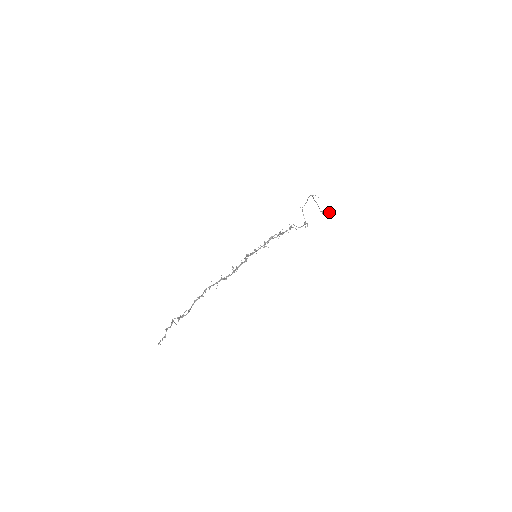
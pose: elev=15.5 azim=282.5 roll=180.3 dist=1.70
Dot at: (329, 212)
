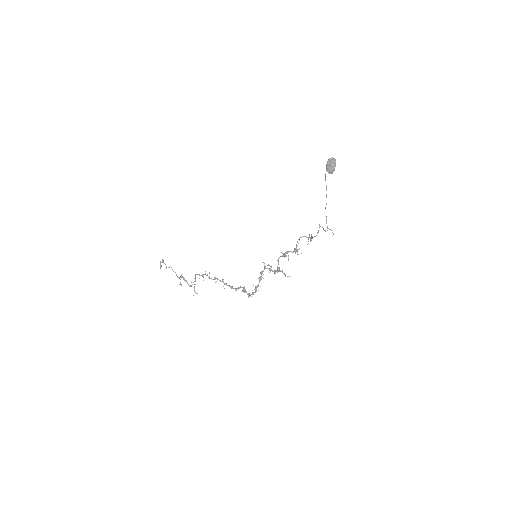
Dot at: (335, 164)
